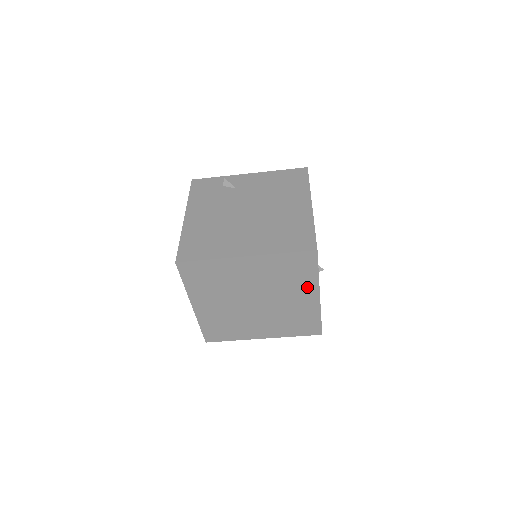
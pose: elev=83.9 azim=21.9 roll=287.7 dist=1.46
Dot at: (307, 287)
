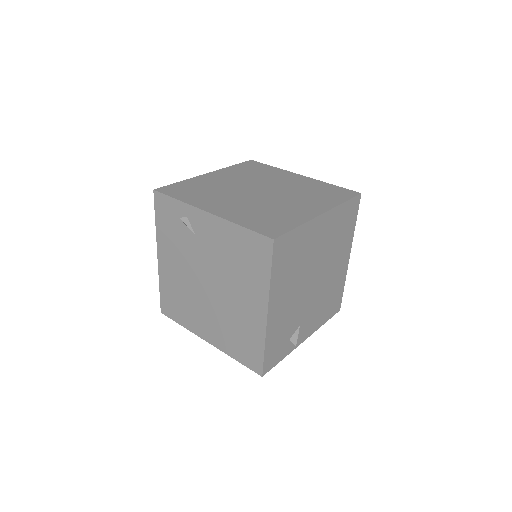
Dot at: occluded
